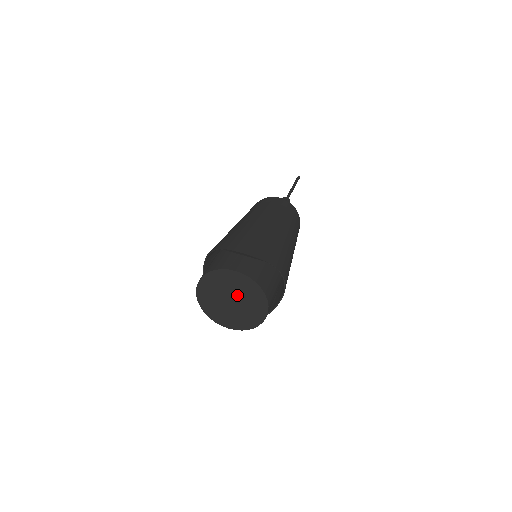
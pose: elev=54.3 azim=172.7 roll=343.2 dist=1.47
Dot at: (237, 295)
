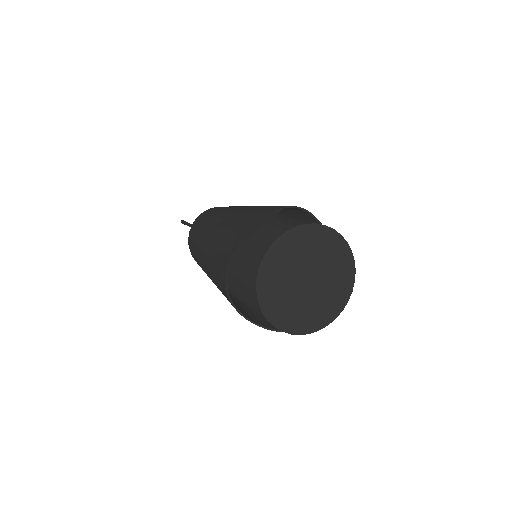
Dot at: (306, 265)
